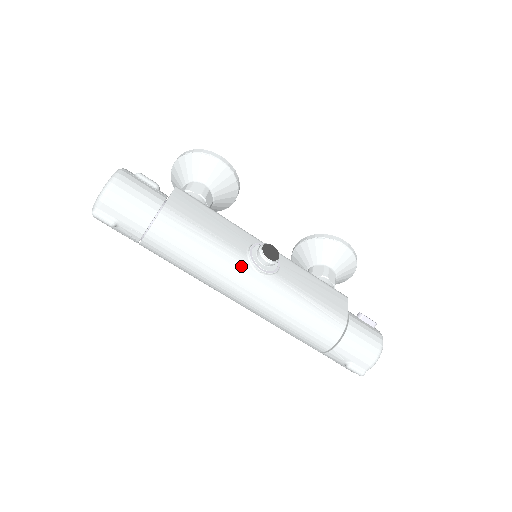
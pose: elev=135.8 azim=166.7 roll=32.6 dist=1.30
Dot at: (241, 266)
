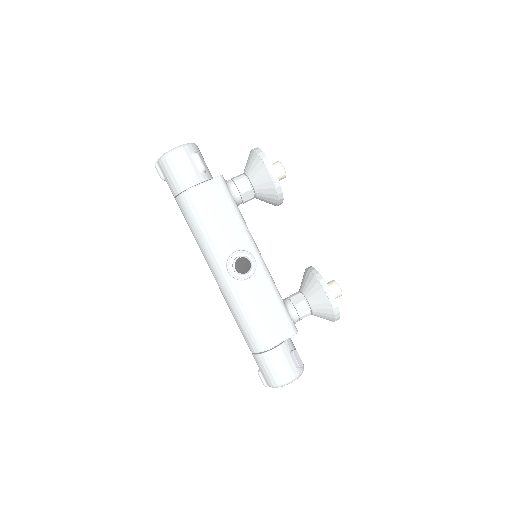
Dot at: (219, 259)
